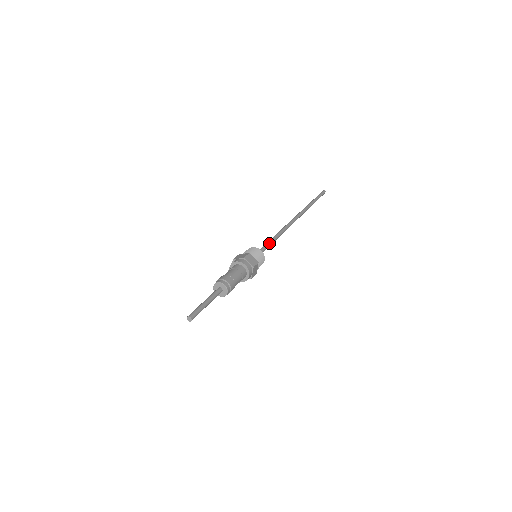
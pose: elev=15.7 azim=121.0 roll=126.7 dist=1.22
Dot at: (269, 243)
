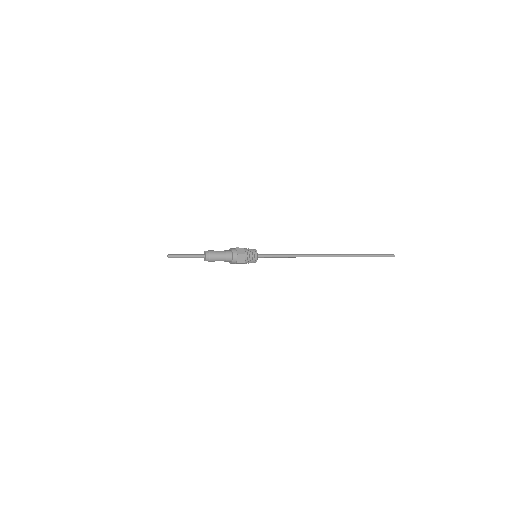
Dot at: (276, 255)
